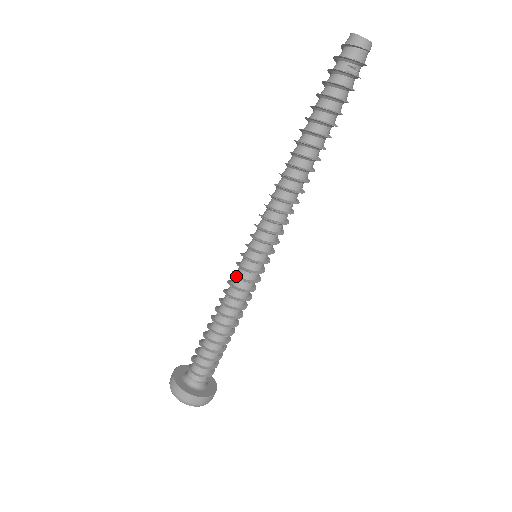
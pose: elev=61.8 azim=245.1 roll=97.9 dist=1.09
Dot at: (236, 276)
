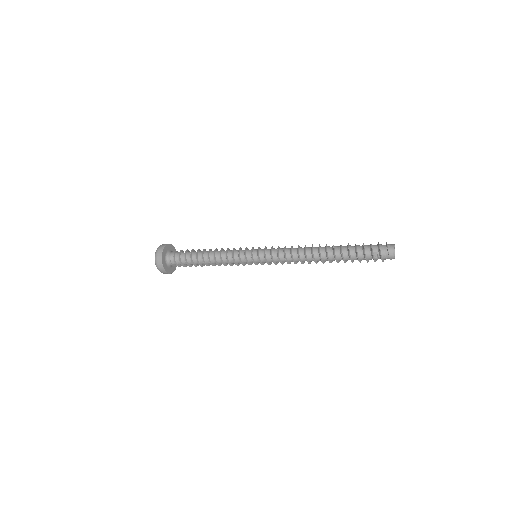
Dot at: (239, 252)
